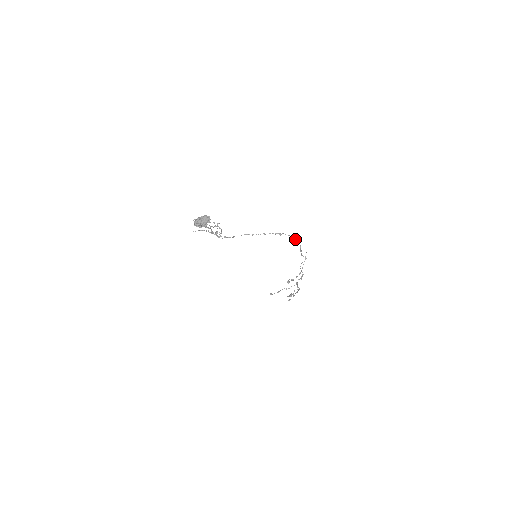
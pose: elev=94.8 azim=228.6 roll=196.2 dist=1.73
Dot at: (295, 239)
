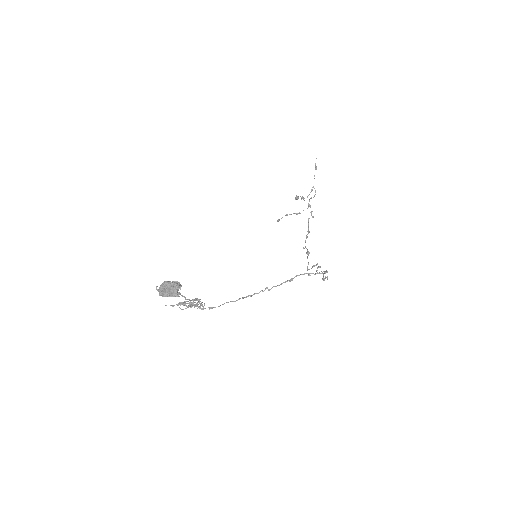
Dot at: (314, 274)
